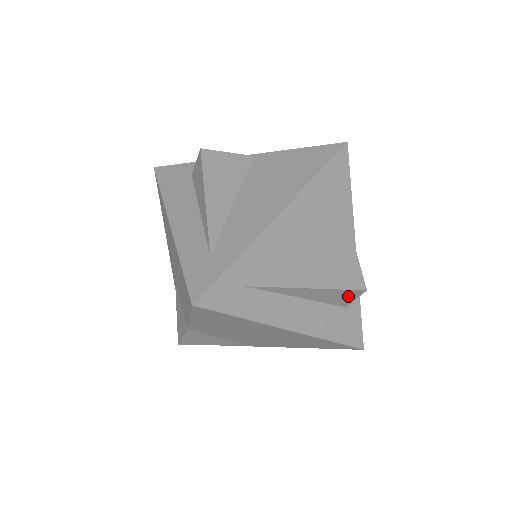
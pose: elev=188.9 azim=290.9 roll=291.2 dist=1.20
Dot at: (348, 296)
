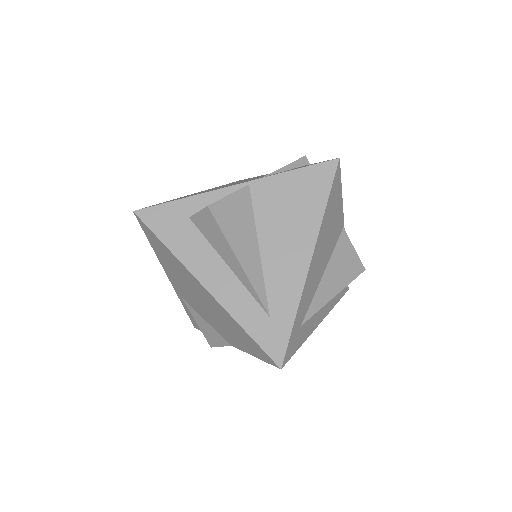
Dot at: occluded
